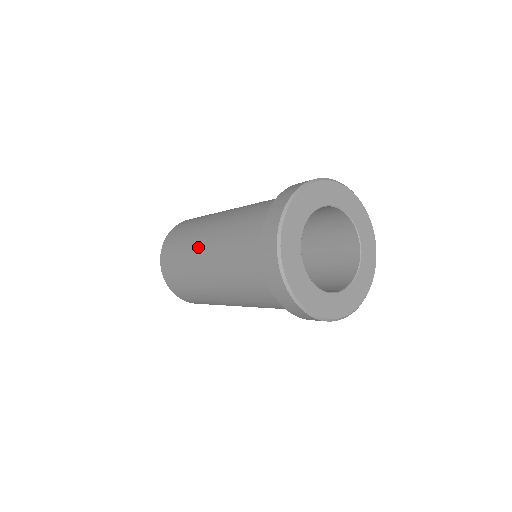
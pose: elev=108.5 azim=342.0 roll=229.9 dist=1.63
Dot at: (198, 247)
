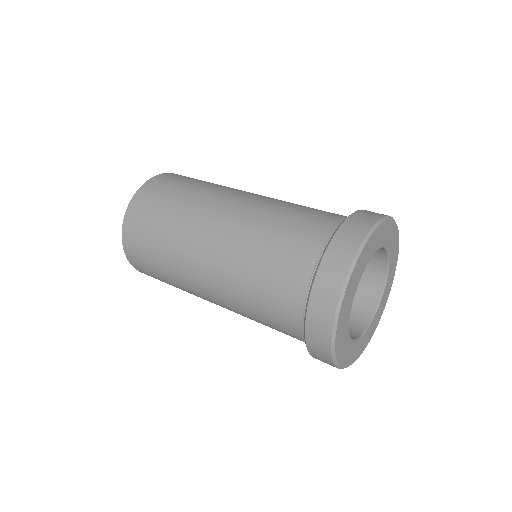
Dot at: (217, 201)
